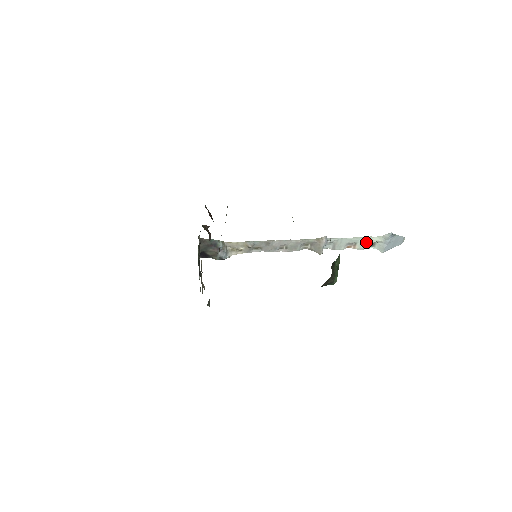
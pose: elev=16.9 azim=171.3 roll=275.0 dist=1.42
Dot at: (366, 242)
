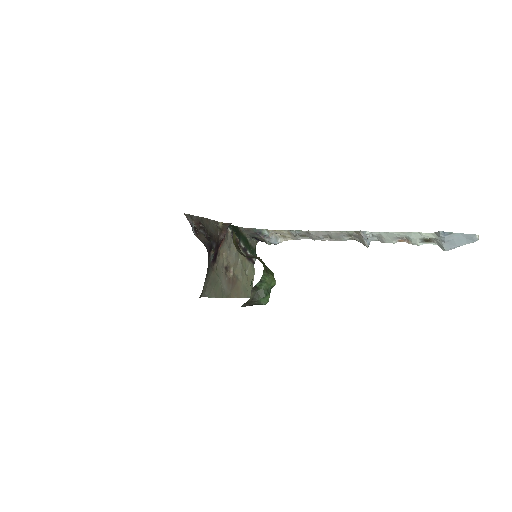
Dot at: (418, 238)
